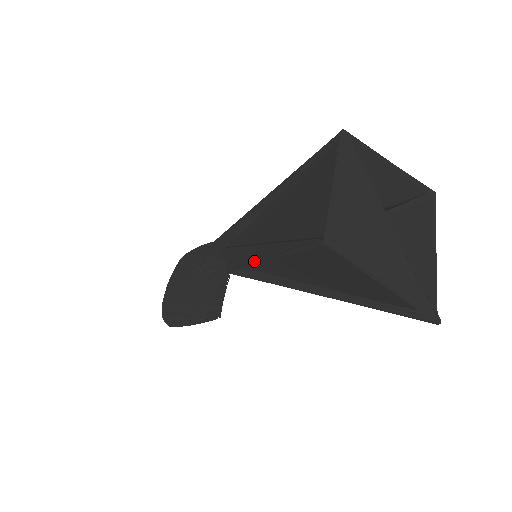
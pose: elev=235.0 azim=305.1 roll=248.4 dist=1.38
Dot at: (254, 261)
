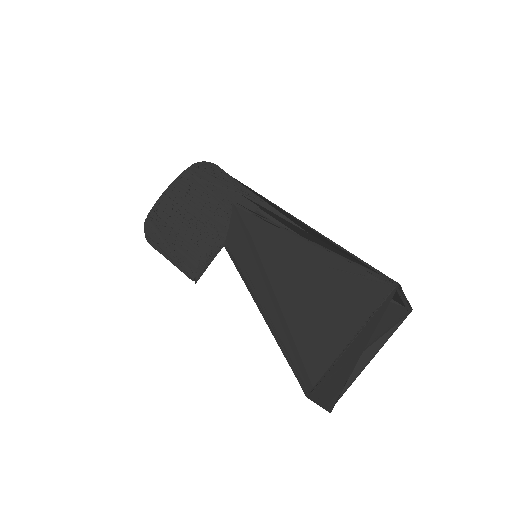
Dot at: (252, 291)
